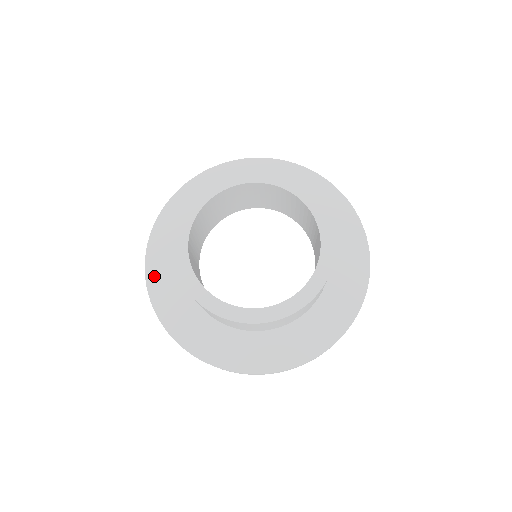
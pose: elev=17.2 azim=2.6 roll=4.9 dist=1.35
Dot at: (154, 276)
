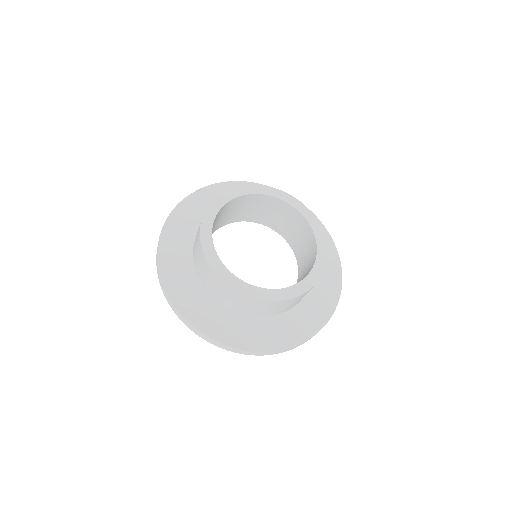
Dot at: (197, 198)
